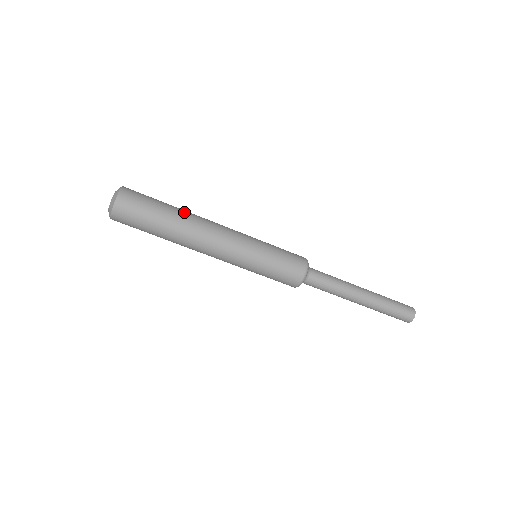
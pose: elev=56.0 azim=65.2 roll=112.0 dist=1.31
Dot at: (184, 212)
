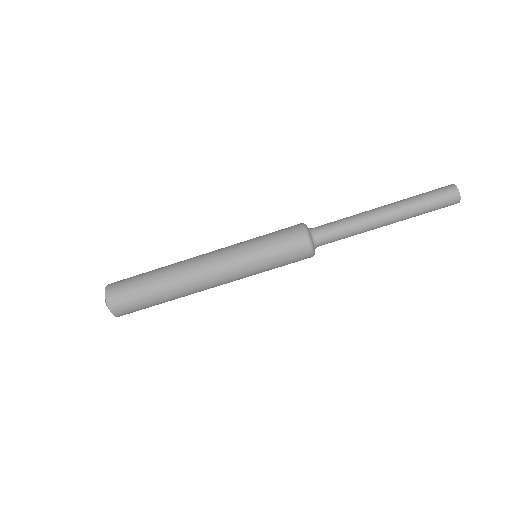
Dot at: (166, 267)
